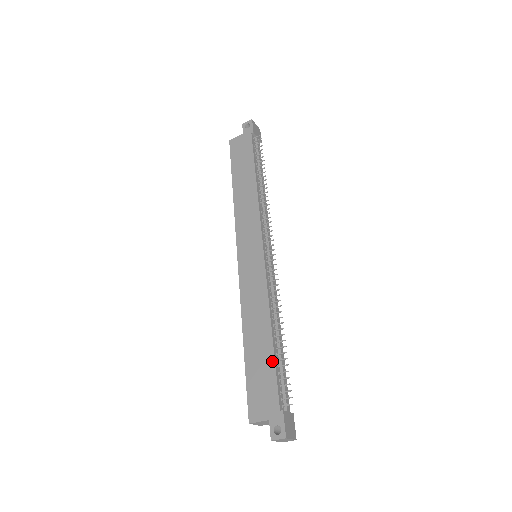
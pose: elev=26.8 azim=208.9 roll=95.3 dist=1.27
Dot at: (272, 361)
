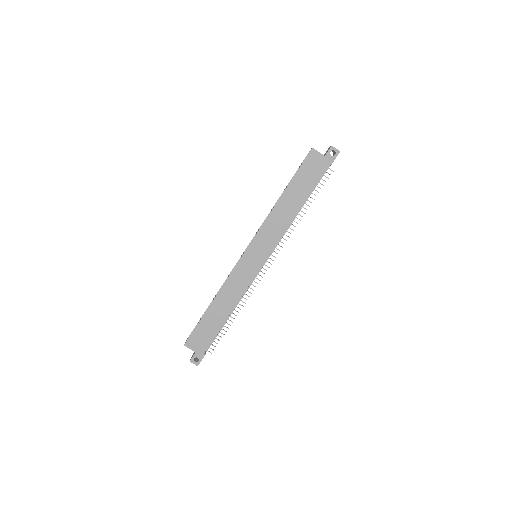
Dot at: (218, 329)
